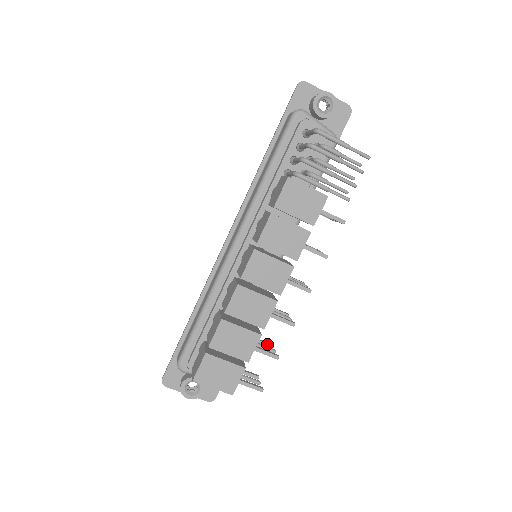
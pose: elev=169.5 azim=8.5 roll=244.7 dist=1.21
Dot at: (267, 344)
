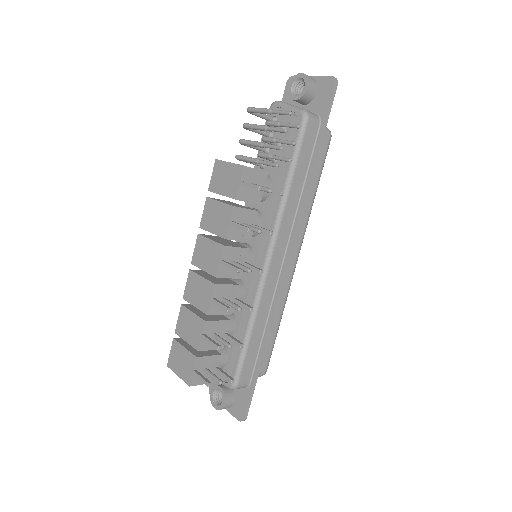
Dot at: (236, 342)
